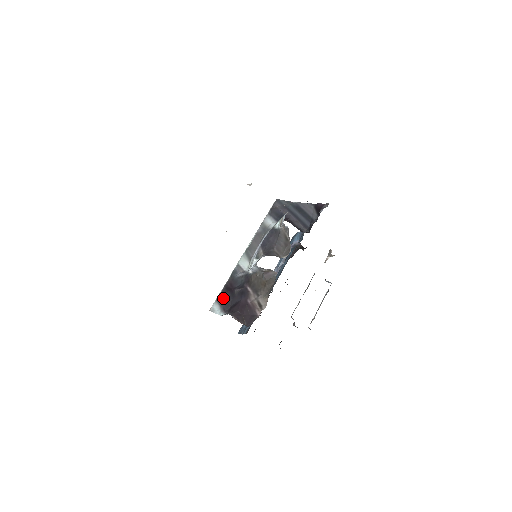
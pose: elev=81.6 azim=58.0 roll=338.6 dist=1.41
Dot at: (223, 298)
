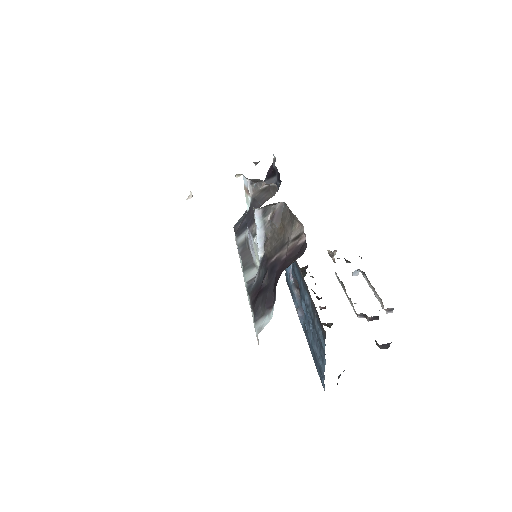
Dot at: (259, 306)
